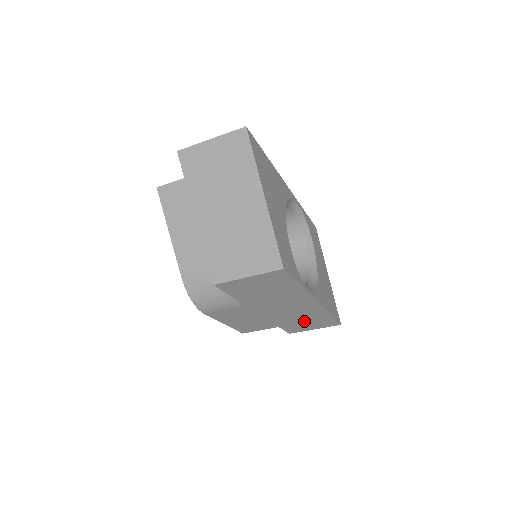
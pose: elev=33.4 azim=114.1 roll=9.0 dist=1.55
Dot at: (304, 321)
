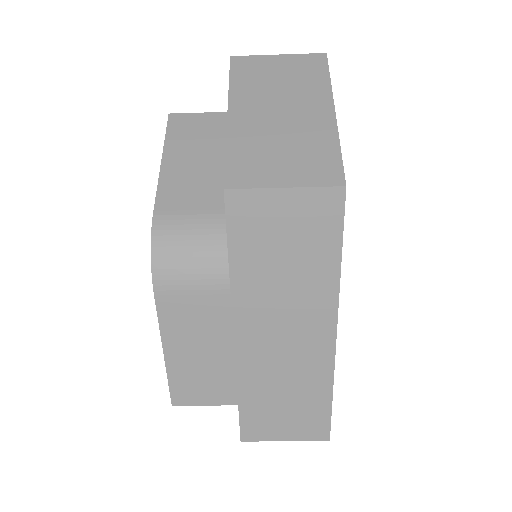
Dot at: (284, 400)
